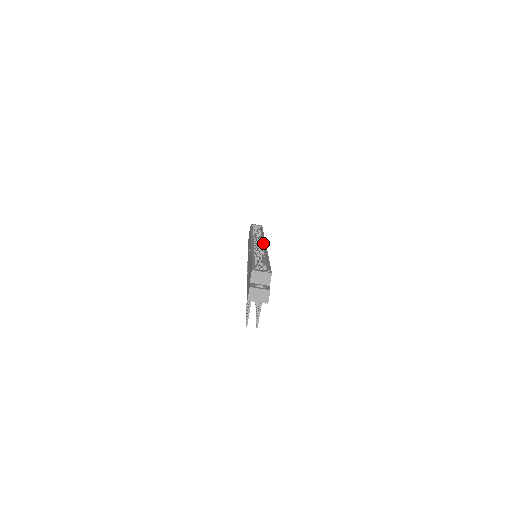
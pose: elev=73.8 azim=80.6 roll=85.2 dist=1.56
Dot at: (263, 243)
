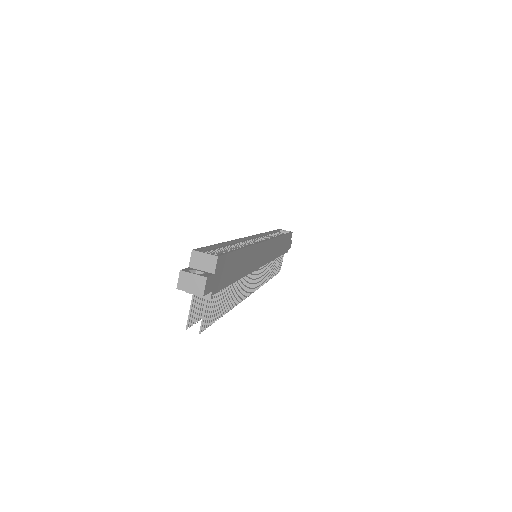
Dot at: occluded
